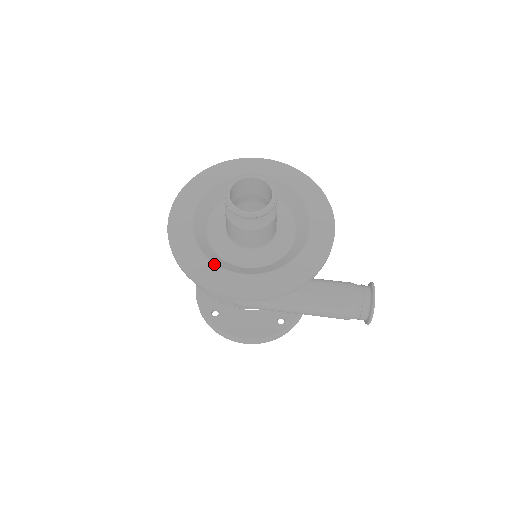
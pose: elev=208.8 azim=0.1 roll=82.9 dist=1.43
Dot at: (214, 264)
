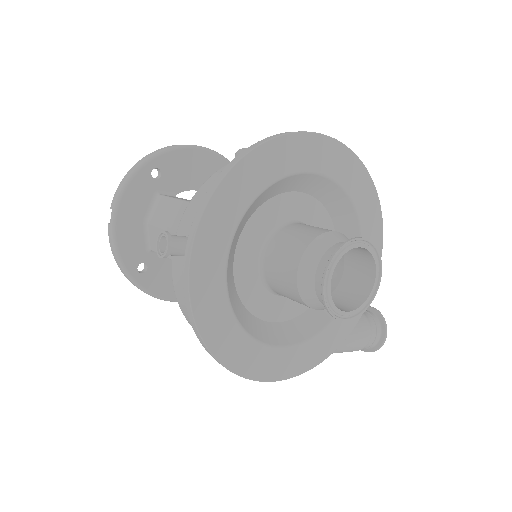
Dot at: (254, 340)
